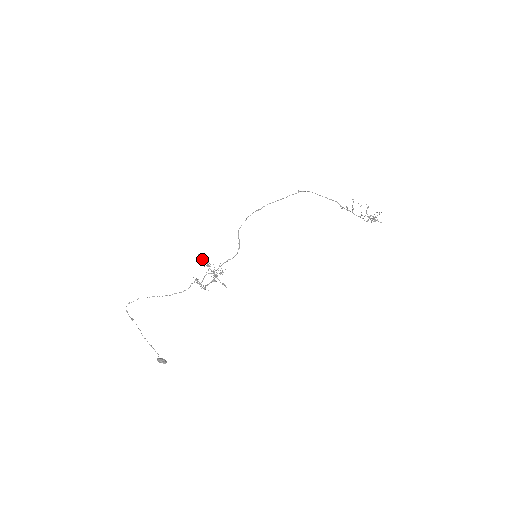
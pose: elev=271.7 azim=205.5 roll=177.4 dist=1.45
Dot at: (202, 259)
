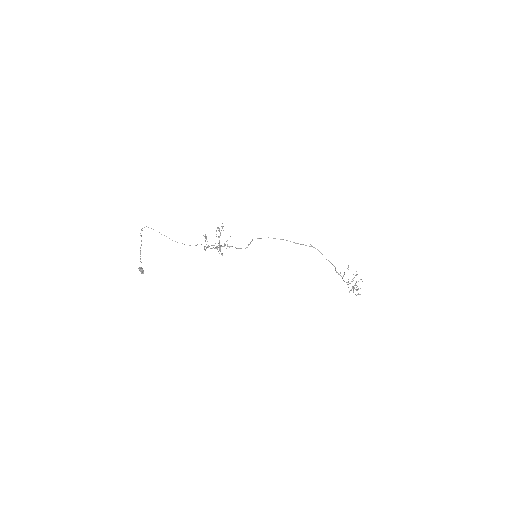
Dot at: (219, 229)
